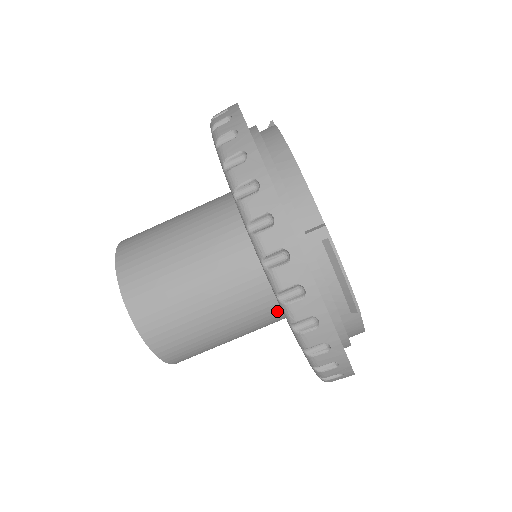
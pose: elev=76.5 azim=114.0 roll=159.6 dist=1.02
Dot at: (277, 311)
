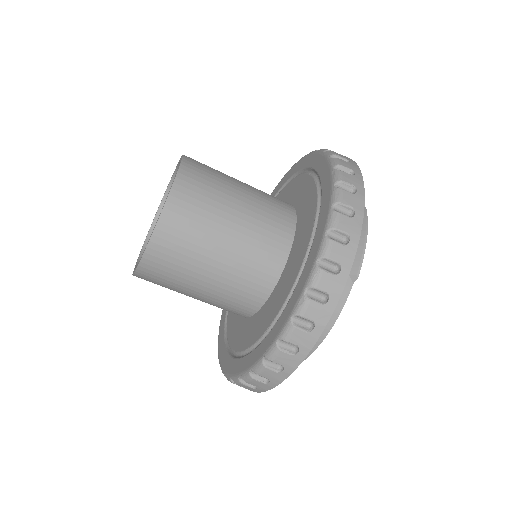
Dot at: occluded
